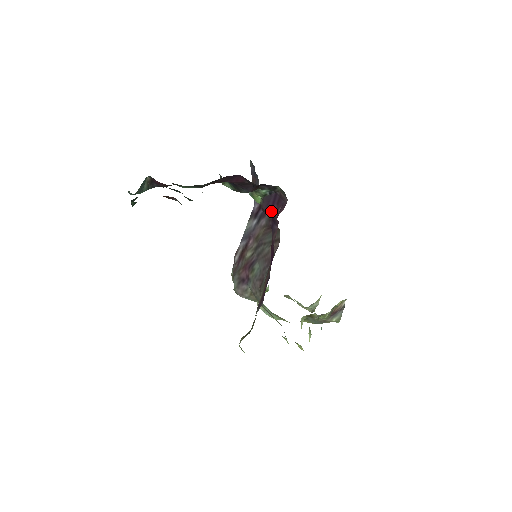
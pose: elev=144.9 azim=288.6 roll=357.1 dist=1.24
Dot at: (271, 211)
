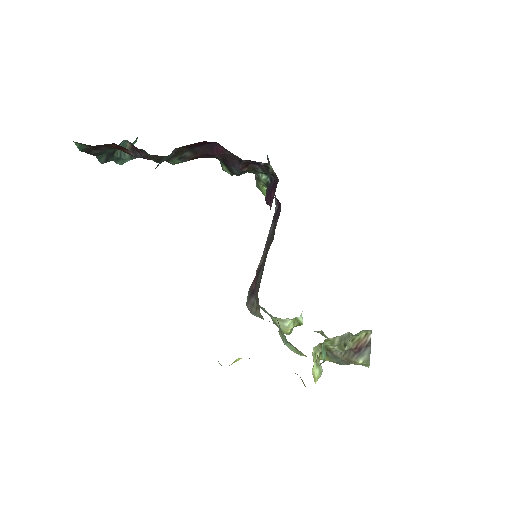
Dot at: occluded
